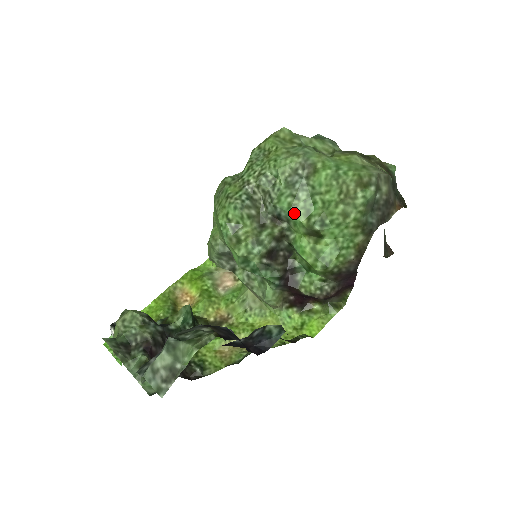
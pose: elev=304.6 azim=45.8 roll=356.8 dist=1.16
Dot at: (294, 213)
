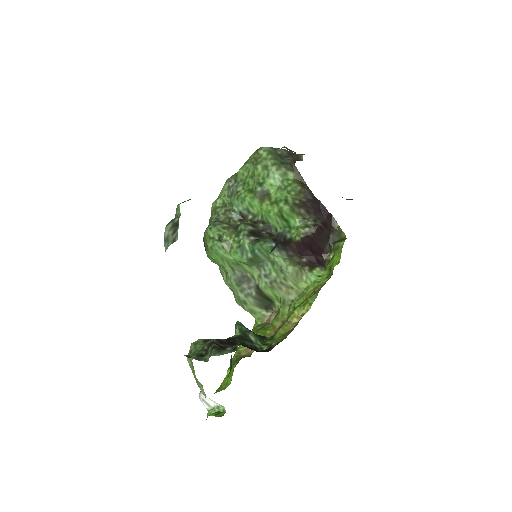
Dot at: (242, 198)
